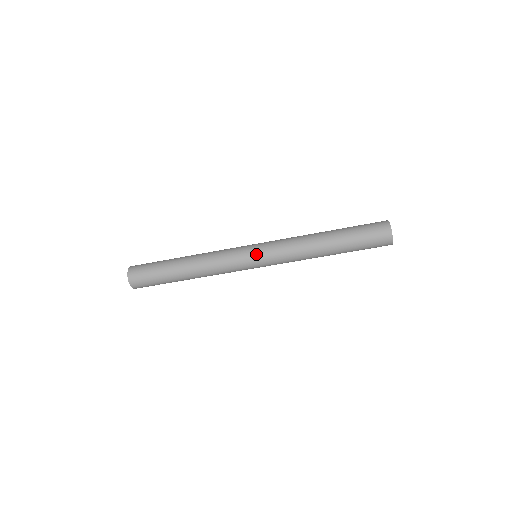
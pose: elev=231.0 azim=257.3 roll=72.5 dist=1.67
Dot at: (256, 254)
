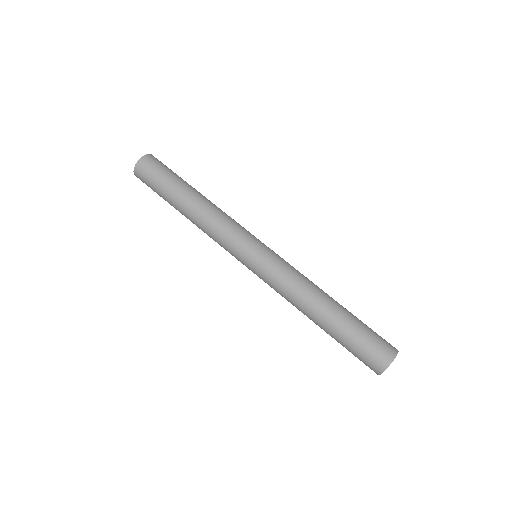
Dot at: (257, 254)
